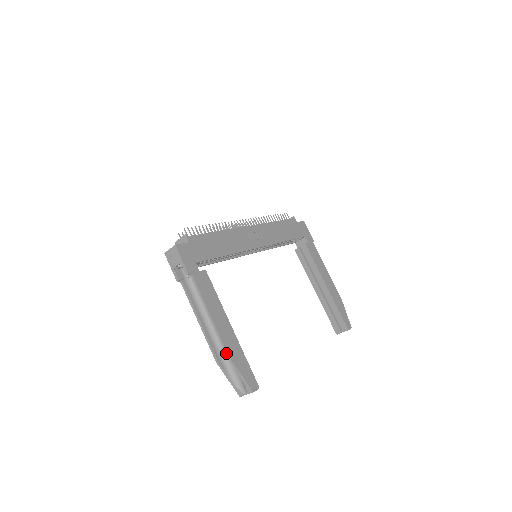
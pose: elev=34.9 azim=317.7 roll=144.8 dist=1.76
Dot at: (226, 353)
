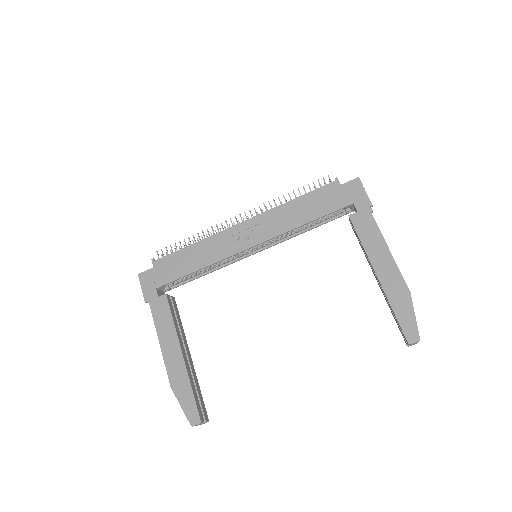
Dot at: (170, 382)
